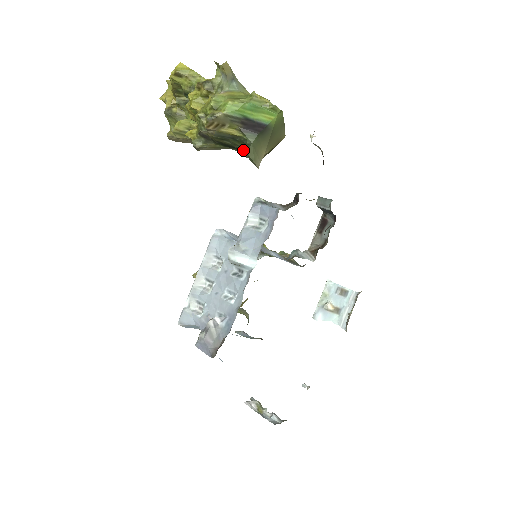
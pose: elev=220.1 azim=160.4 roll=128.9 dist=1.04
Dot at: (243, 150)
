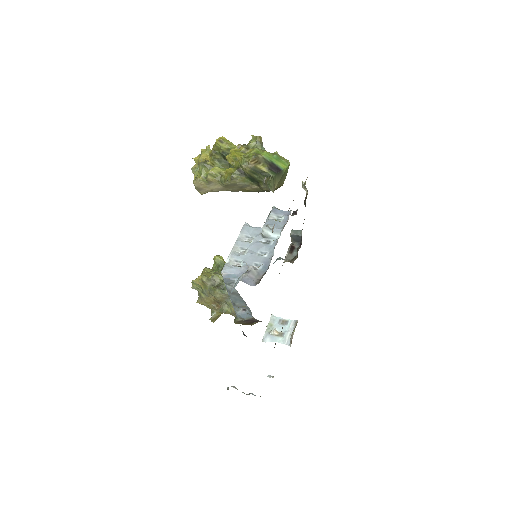
Dot at: (265, 182)
